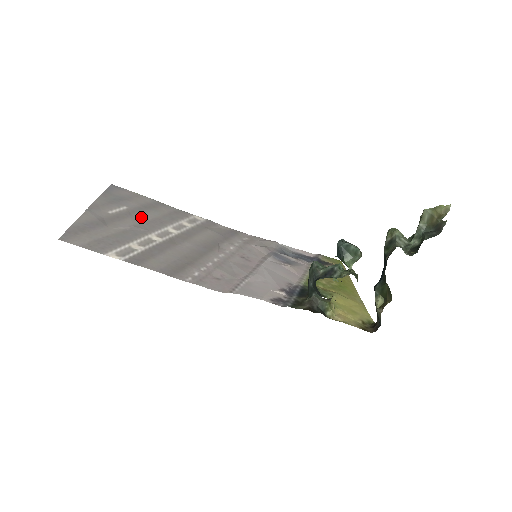
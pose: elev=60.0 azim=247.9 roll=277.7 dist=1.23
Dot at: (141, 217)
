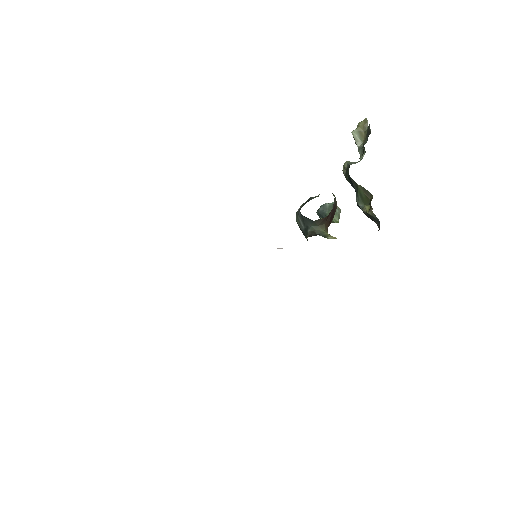
Dot at: occluded
